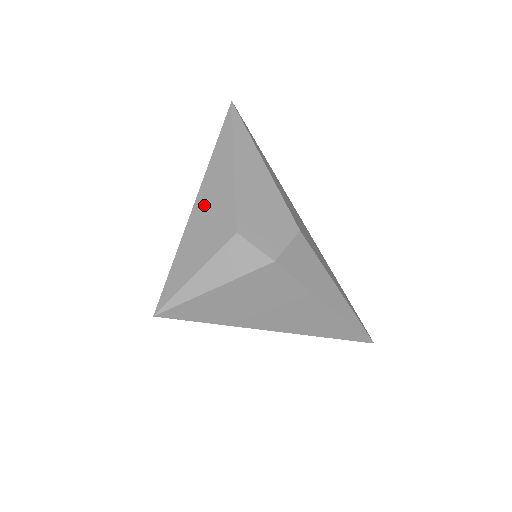
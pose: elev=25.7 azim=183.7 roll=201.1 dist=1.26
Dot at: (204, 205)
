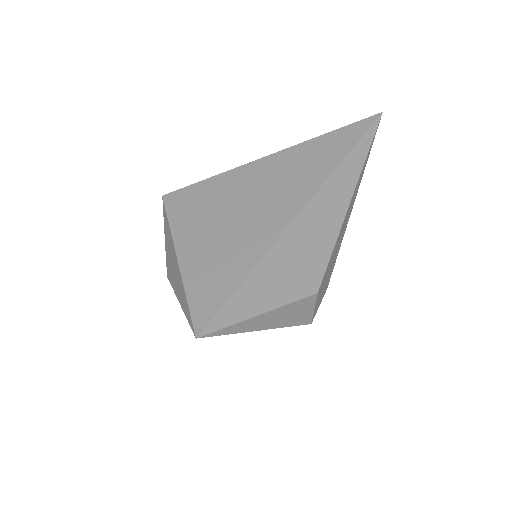
Dot at: (304, 230)
